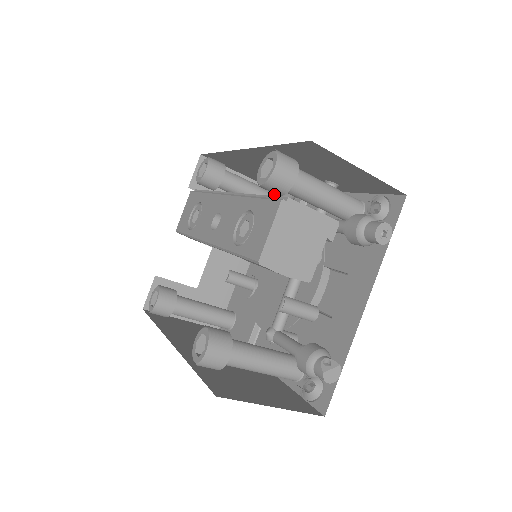
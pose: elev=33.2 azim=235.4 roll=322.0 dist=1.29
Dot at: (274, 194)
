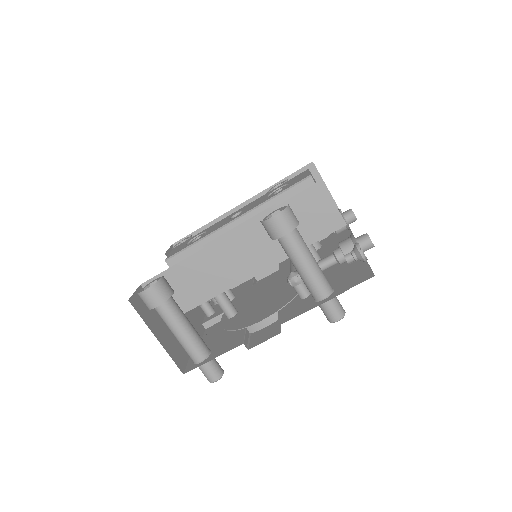
Dot at: occluded
